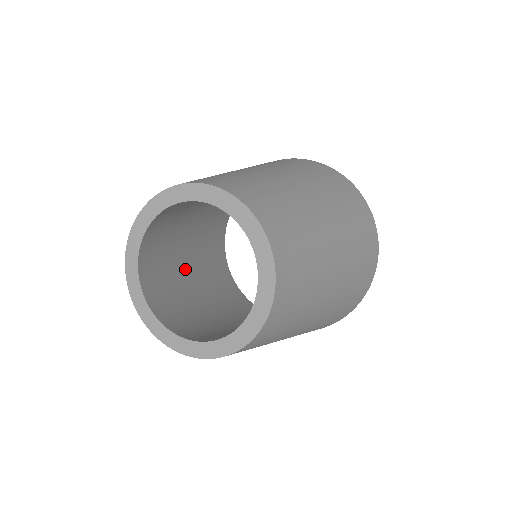
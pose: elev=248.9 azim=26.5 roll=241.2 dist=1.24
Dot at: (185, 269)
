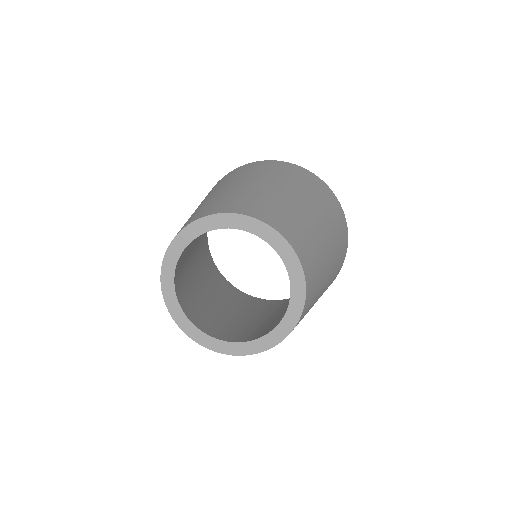
Dot at: (191, 253)
